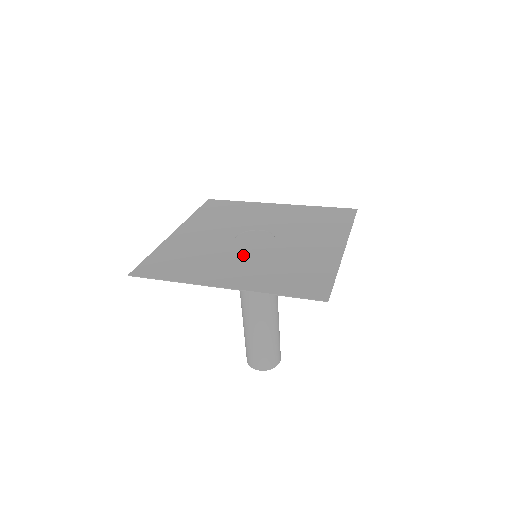
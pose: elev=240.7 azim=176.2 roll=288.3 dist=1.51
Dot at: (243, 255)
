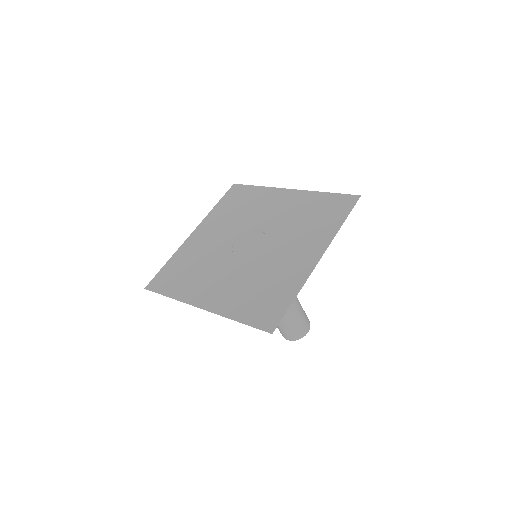
Dot at: (231, 267)
